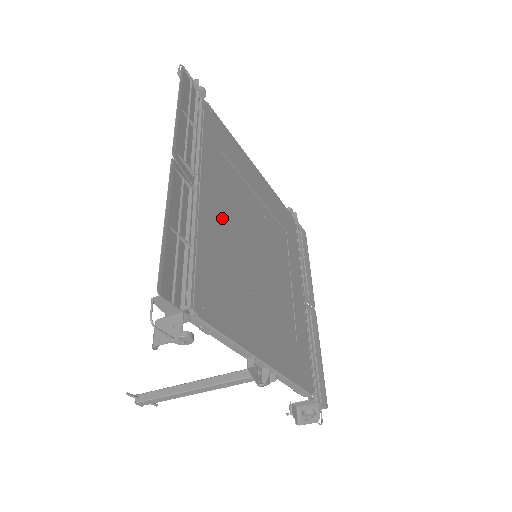
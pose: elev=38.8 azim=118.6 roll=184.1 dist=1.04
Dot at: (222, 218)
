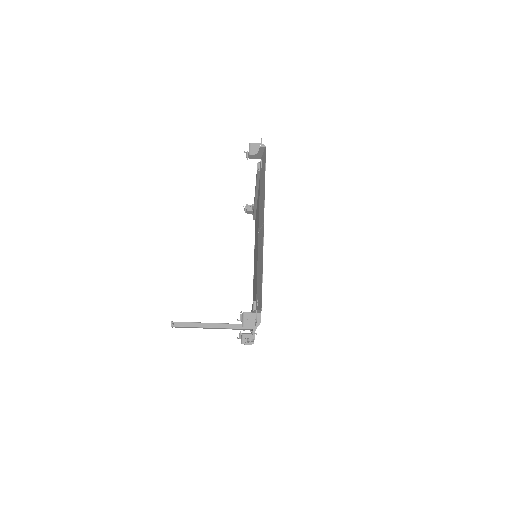
Dot at: occluded
